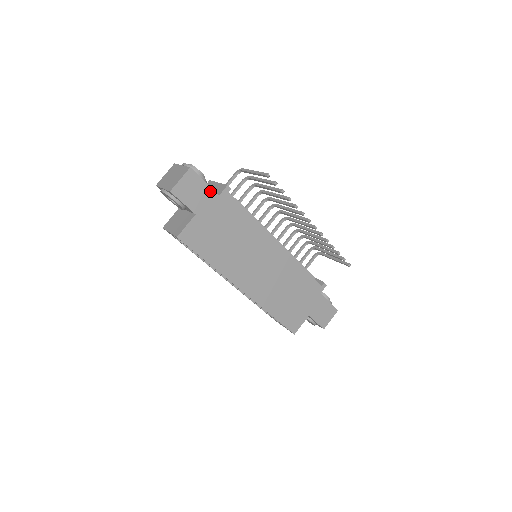
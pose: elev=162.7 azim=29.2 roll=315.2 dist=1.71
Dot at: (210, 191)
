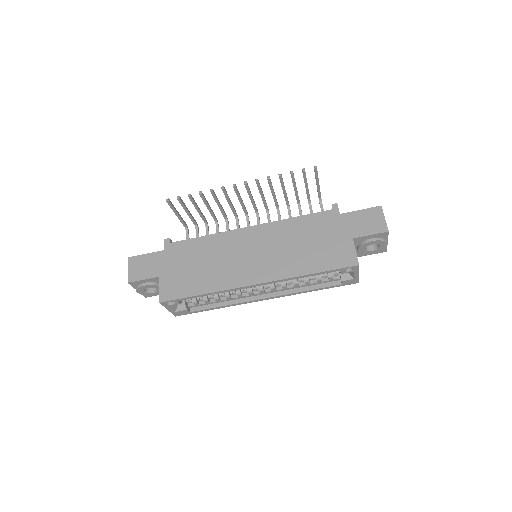
Dot at: (155, 255)
